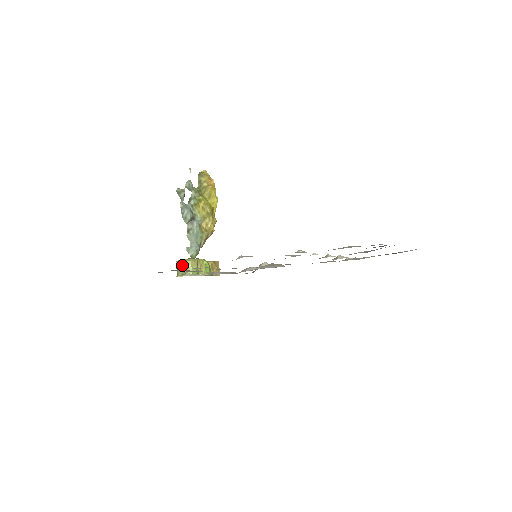
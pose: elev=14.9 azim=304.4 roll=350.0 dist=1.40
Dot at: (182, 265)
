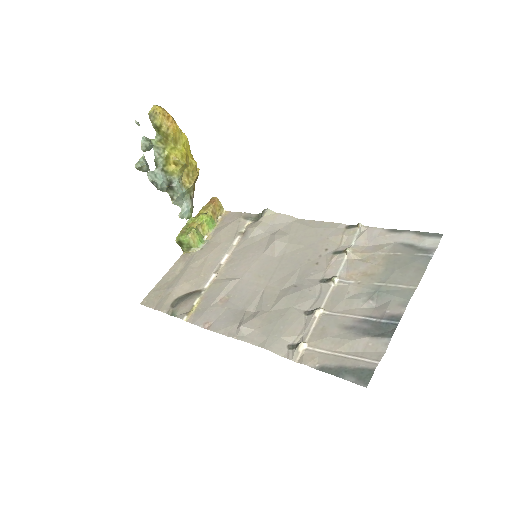
Dot at: (183, 243)
